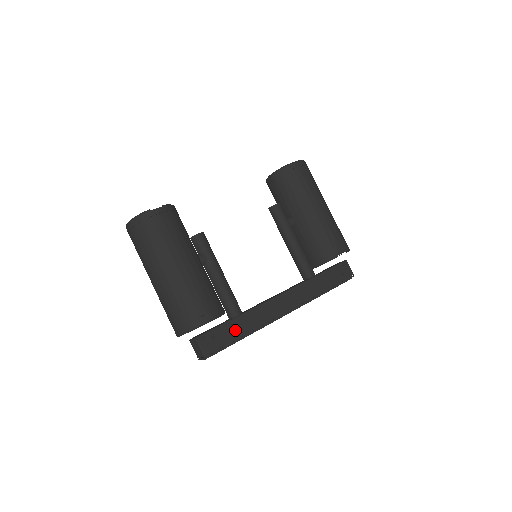
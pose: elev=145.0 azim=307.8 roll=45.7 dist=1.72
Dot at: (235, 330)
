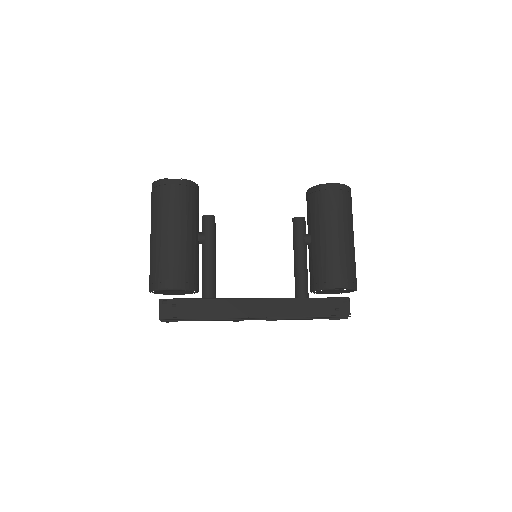
Dot at: (198, 309)
